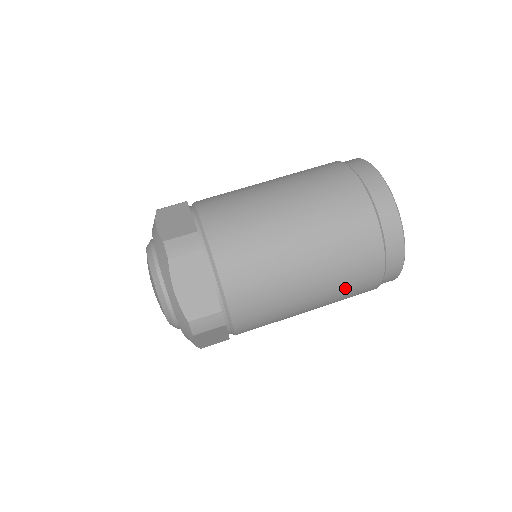
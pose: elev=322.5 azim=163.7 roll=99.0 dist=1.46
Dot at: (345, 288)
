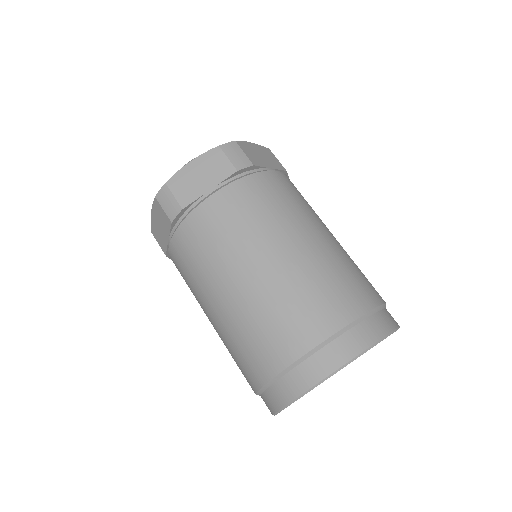
Dot at: (242, 338)
